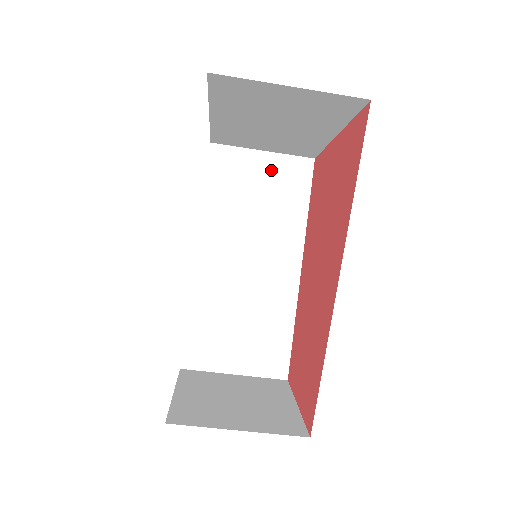
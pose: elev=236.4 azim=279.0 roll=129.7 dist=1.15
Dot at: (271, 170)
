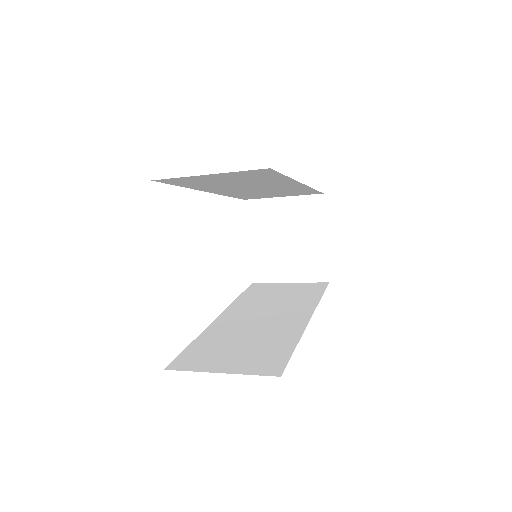
Dot at: (228, 176)
